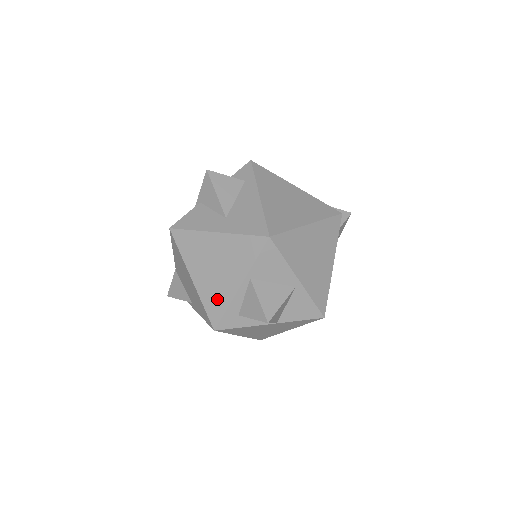
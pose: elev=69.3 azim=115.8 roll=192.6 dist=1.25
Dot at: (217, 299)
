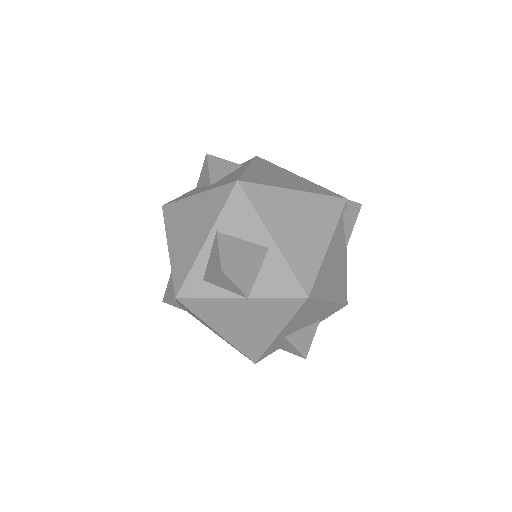
Dot at: (184, 262)
